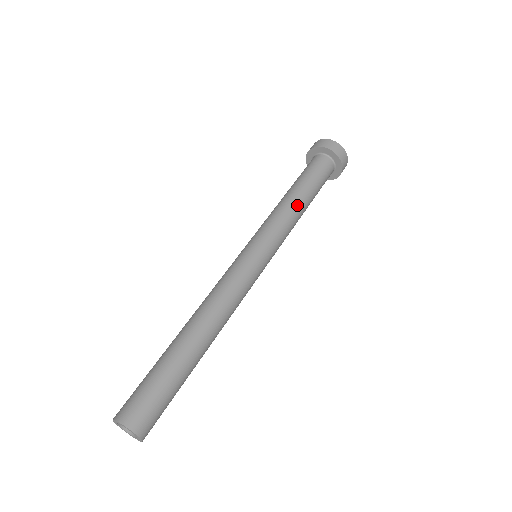
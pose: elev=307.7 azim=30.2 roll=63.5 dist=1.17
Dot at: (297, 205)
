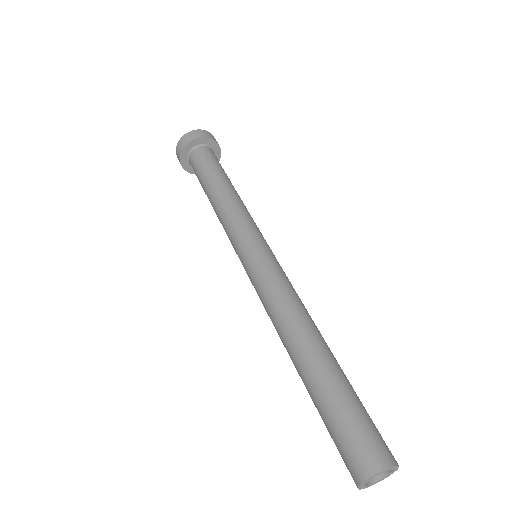
Dot at: (226, 194)
